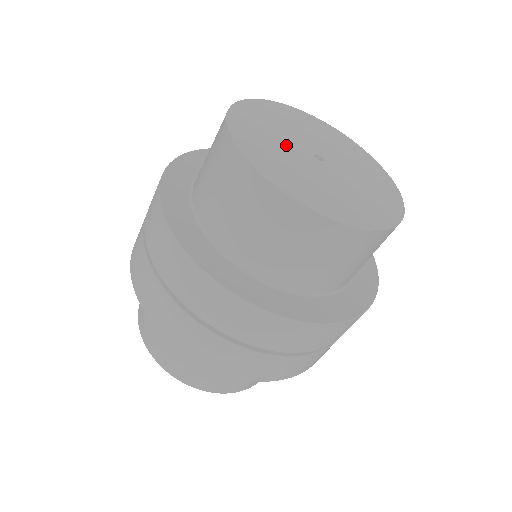
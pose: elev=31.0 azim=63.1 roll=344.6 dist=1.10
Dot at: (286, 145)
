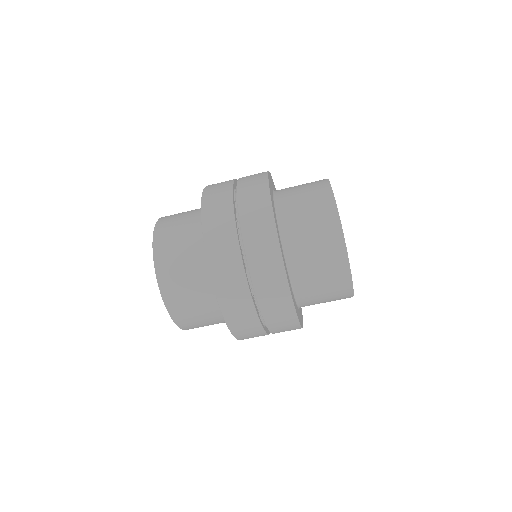
Dot at: occluded
